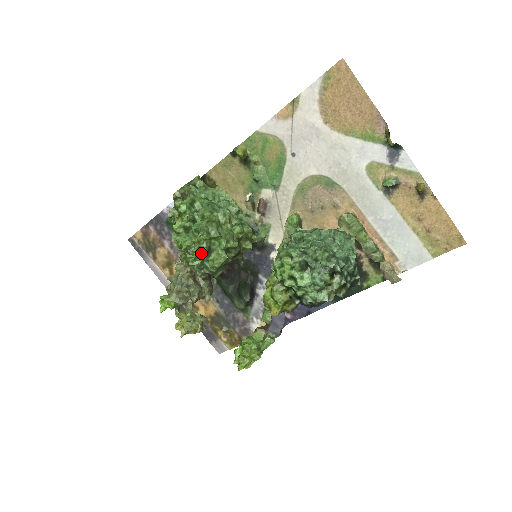
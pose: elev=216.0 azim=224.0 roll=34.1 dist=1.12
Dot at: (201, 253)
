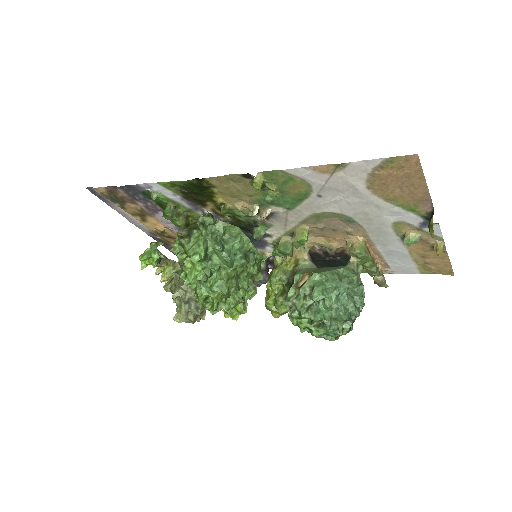
Dot at: (219, 304)
